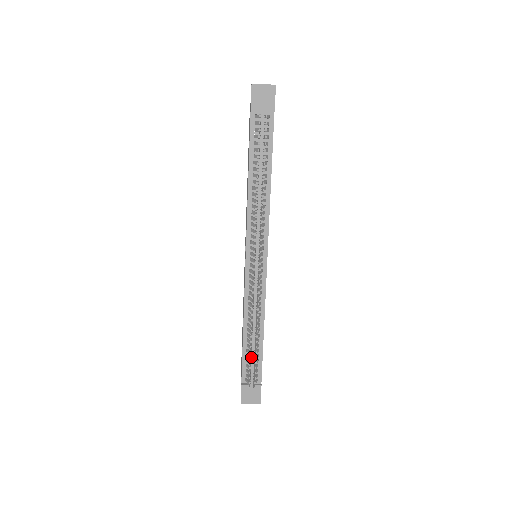
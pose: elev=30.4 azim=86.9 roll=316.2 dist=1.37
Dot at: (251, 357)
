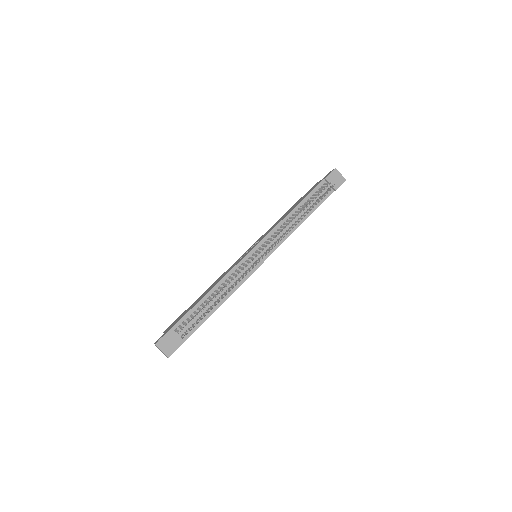
Dot at: (197, 315)
